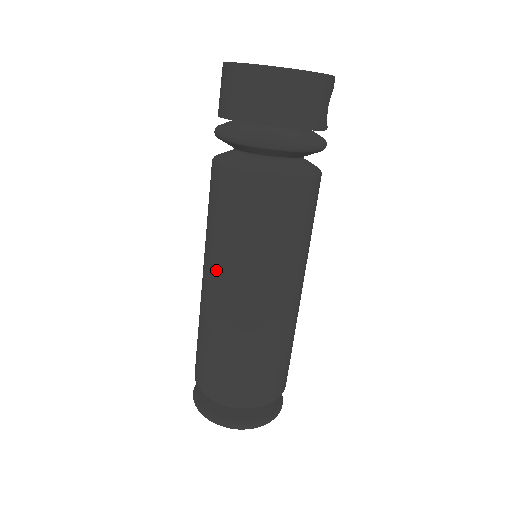
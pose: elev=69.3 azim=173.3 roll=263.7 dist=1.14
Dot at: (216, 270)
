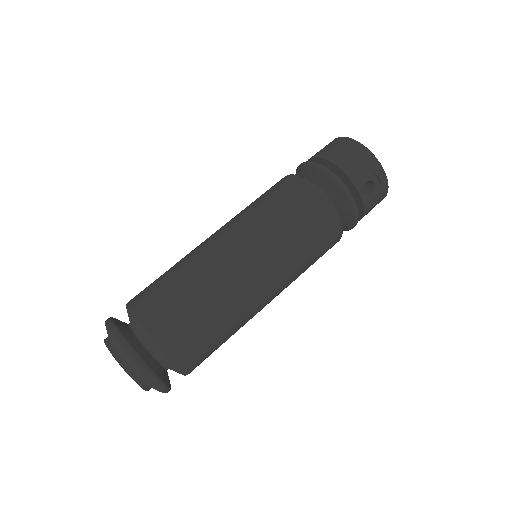
Dot at: occluded
